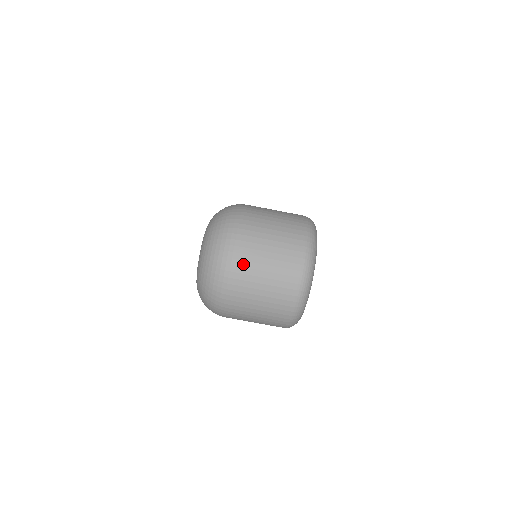
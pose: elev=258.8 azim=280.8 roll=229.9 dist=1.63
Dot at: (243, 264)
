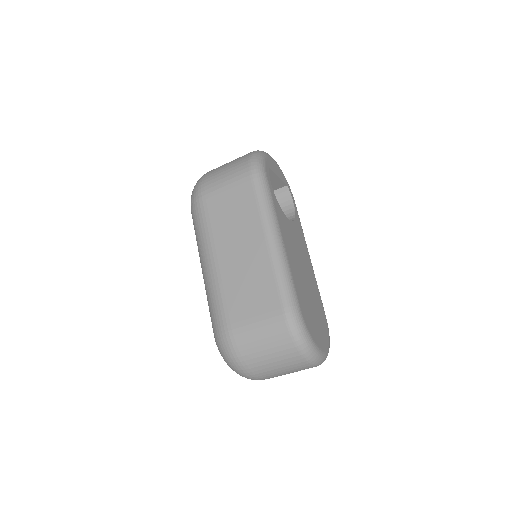
Dot at: occluded
